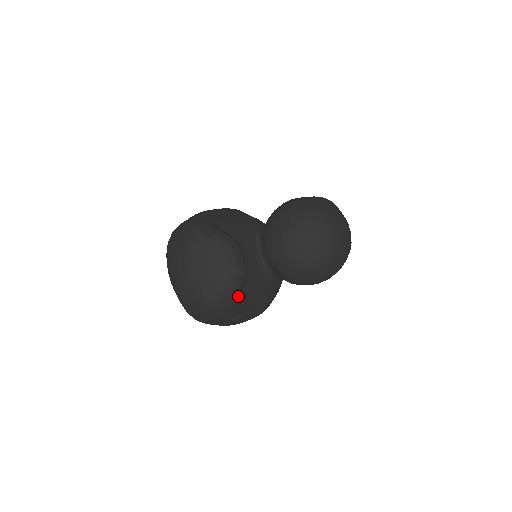
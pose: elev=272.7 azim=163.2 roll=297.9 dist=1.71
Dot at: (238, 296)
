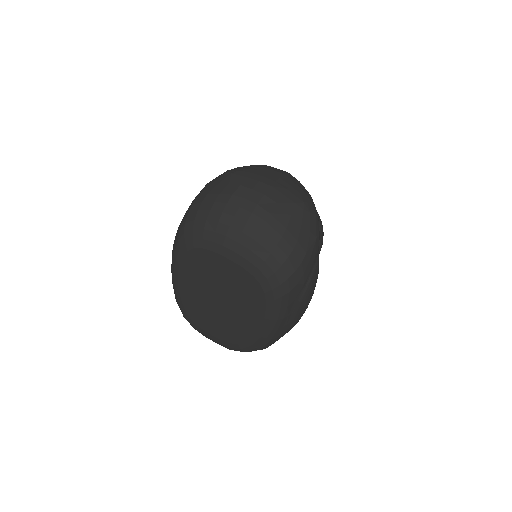
Dot at: occluded
